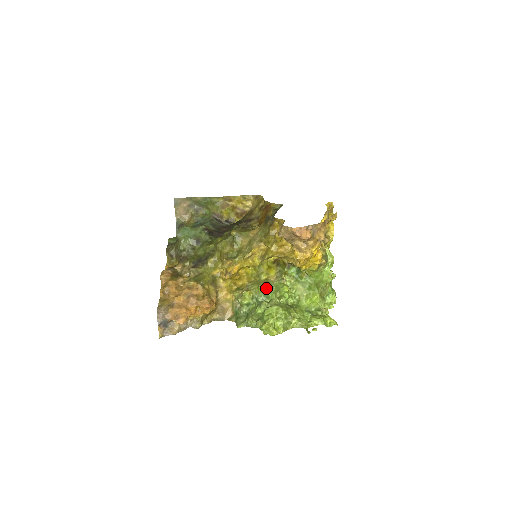
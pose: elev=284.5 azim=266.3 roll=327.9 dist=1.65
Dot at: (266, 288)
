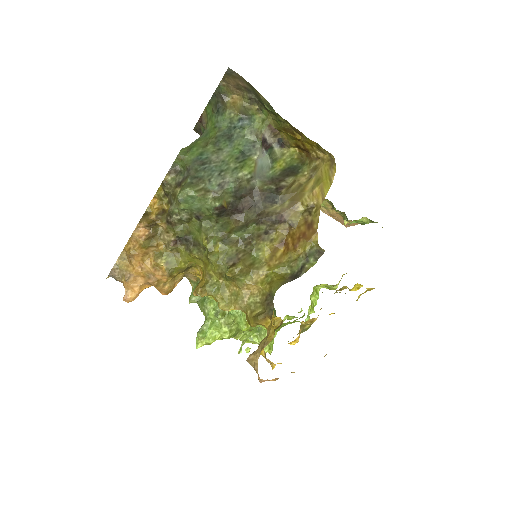
Dot at: (230, 311)
